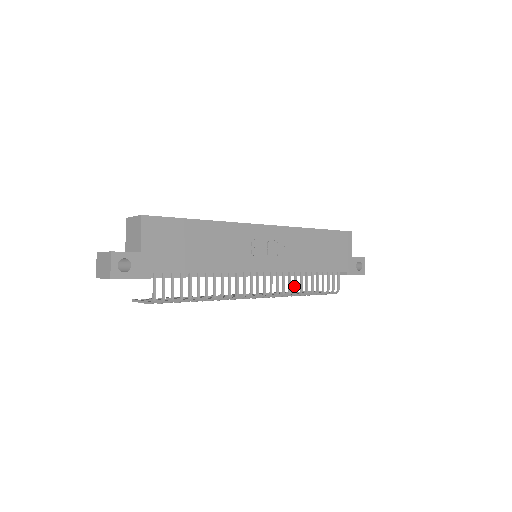
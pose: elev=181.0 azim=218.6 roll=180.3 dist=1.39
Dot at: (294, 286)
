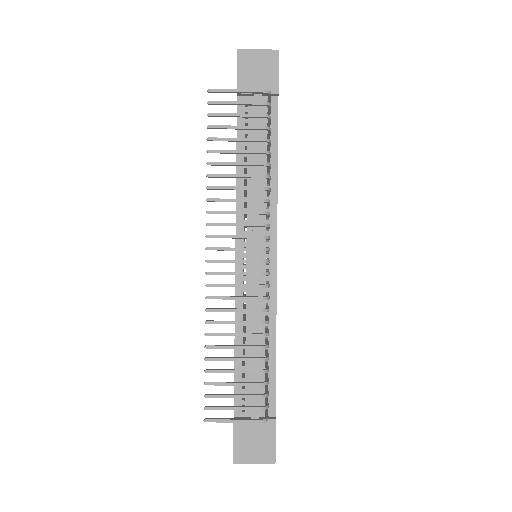
Dot at: (267, 319)
